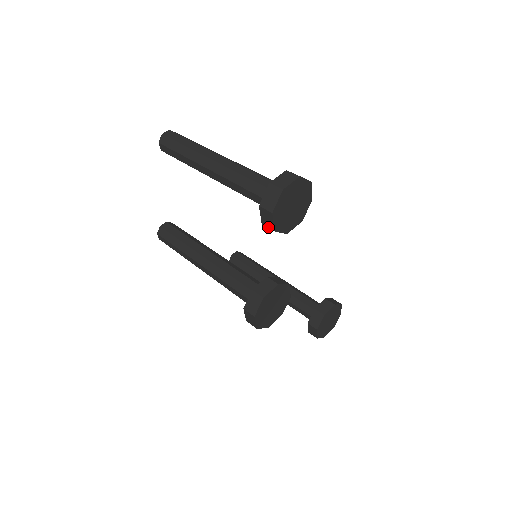
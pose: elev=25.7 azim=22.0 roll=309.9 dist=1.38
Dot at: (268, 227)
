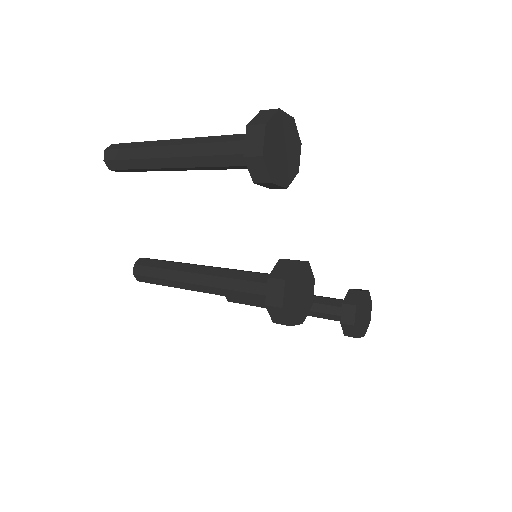
Dot at: (262, 182)
